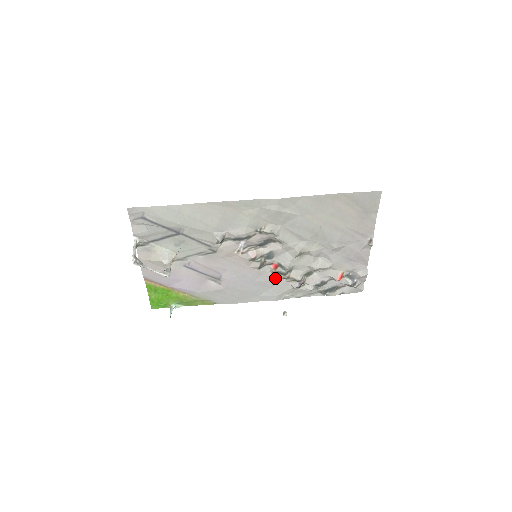
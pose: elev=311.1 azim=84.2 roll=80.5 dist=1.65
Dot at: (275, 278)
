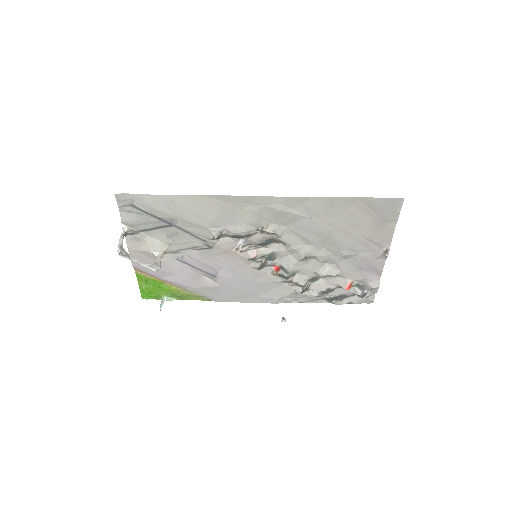
Dot at: (276, 280)
